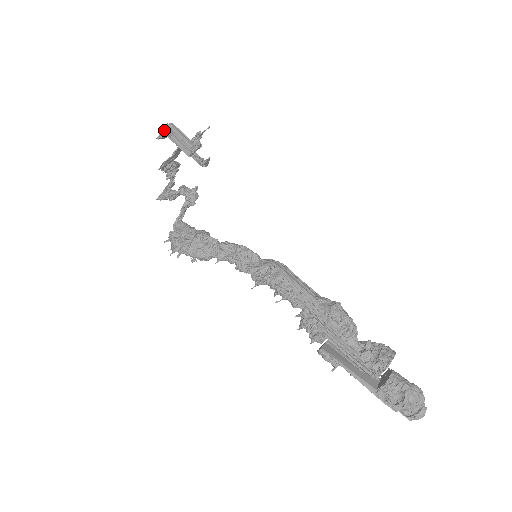
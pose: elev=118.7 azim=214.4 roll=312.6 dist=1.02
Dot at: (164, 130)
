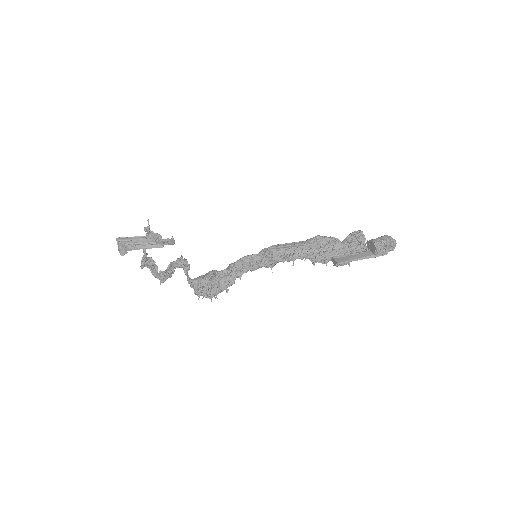
Dot at: (120, 247)
